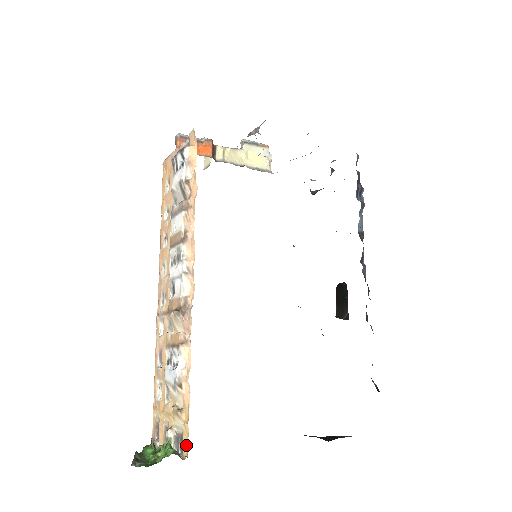
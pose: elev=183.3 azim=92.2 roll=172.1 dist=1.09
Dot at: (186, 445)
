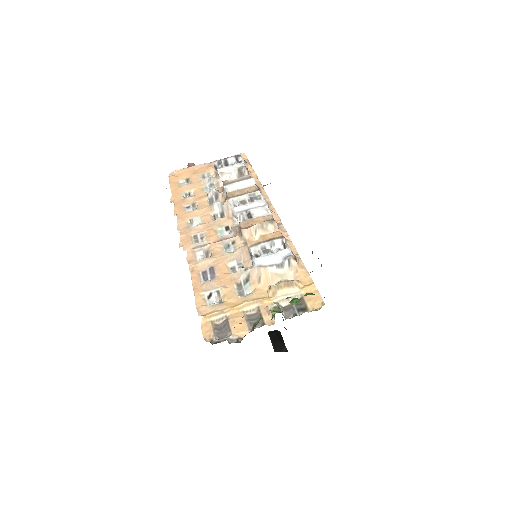
Dot at: (316, 299)
